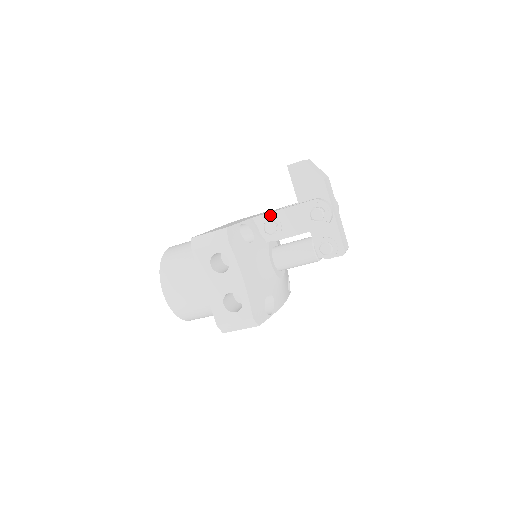
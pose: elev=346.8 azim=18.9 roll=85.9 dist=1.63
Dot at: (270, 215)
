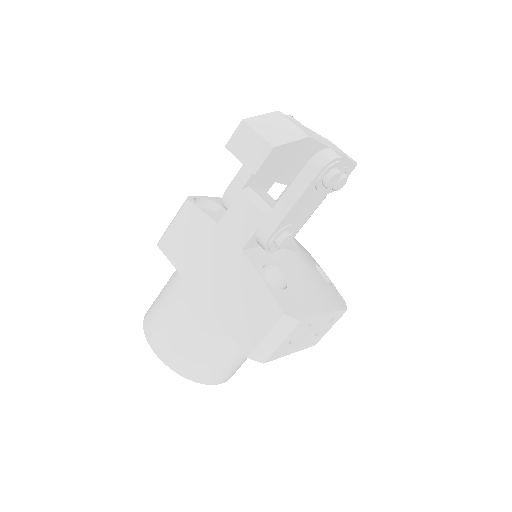
Dot at: (274, 233)
